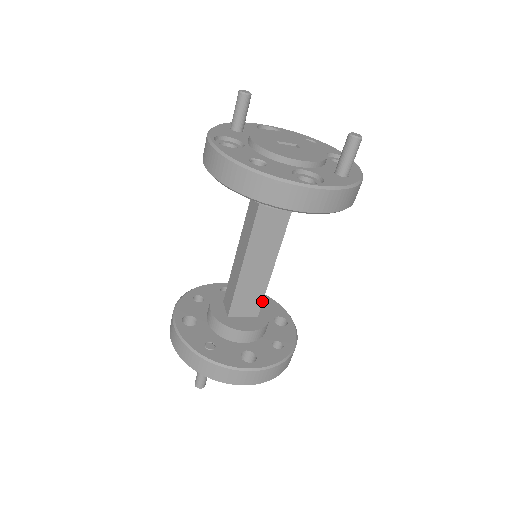
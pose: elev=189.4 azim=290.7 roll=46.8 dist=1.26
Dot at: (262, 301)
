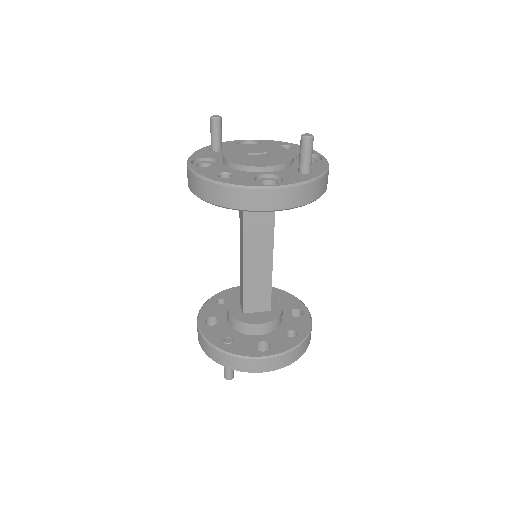
Dot at: occluded
